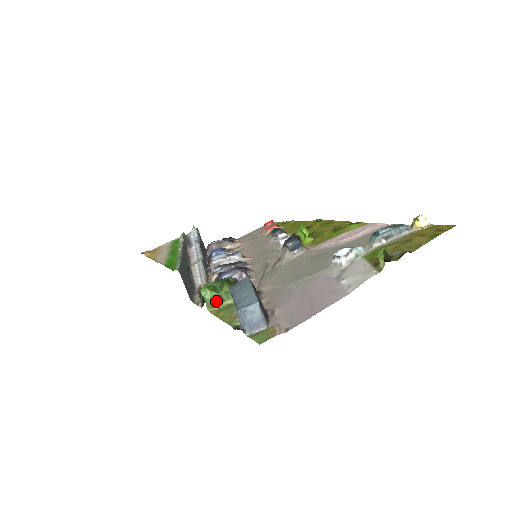
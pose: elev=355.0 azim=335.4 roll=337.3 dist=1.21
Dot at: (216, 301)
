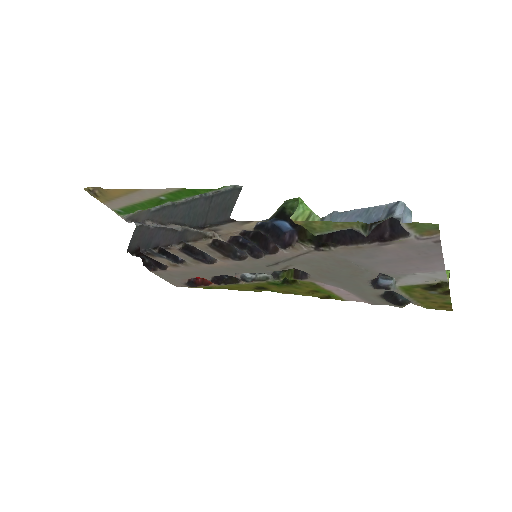
Dot at: (304, 217)
